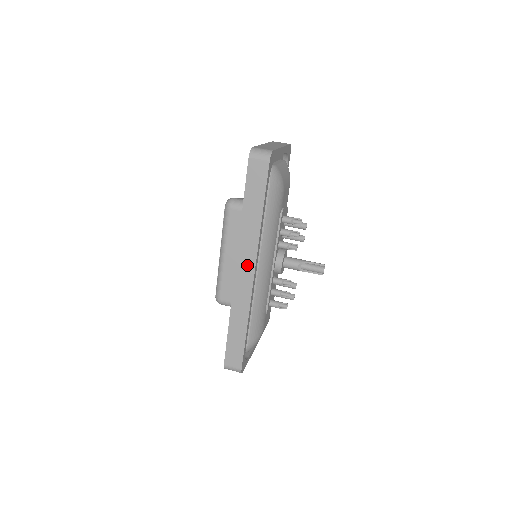
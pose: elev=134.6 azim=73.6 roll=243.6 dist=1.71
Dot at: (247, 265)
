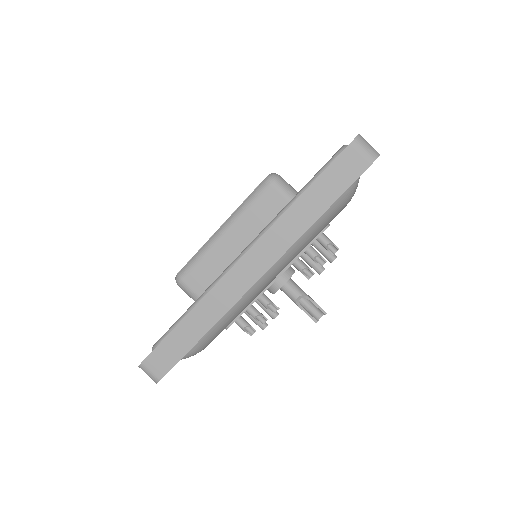
Dot at: (257, 264)
